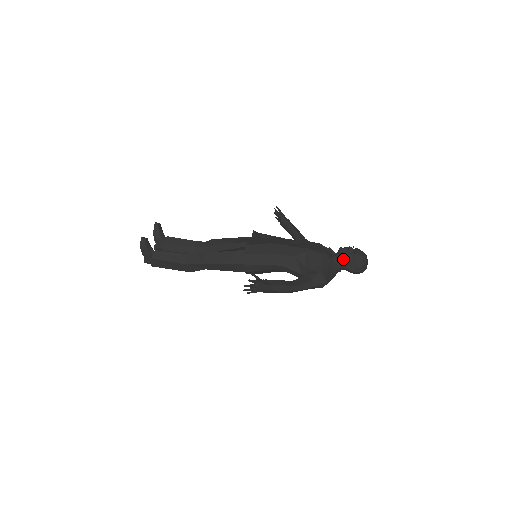
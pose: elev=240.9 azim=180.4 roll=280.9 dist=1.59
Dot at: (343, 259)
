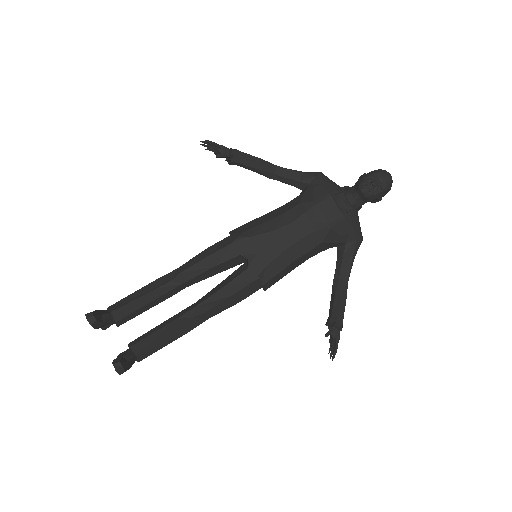
Dot at: (370, 200)
